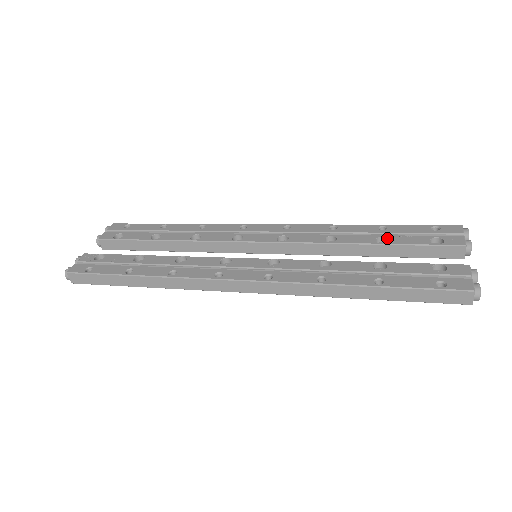
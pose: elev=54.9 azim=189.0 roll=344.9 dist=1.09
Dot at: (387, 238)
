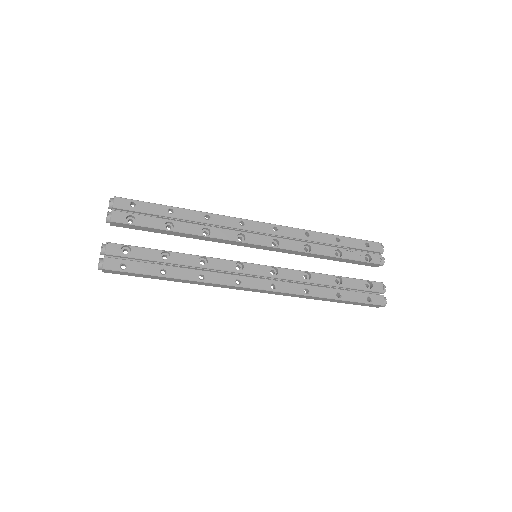
Dot at: (341, 251)
